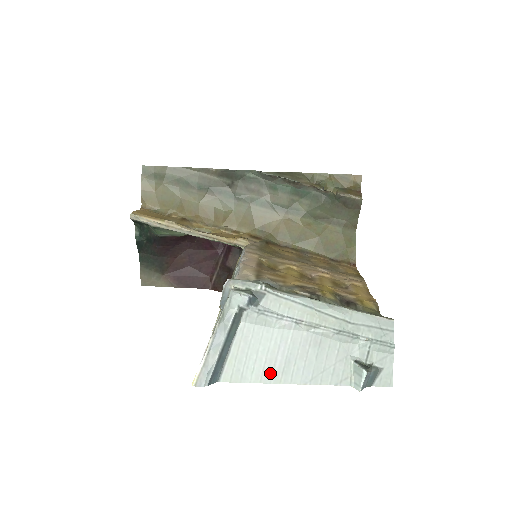
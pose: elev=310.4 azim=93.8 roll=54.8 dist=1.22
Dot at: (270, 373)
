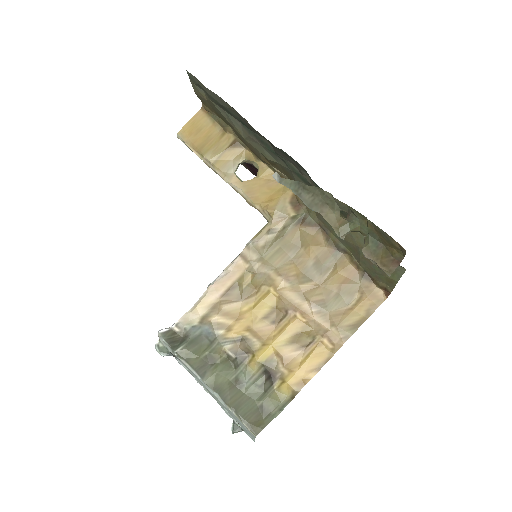
Dot at: occluded
